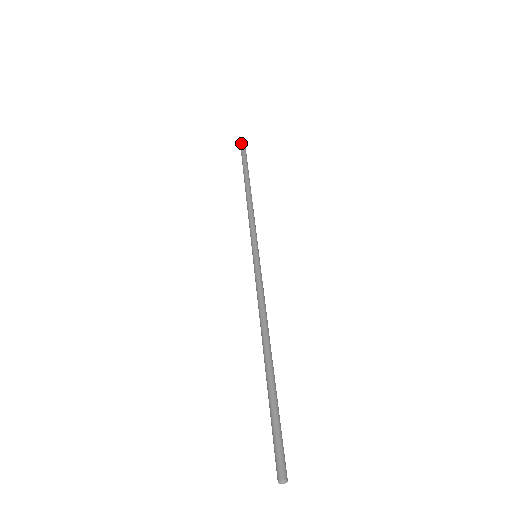
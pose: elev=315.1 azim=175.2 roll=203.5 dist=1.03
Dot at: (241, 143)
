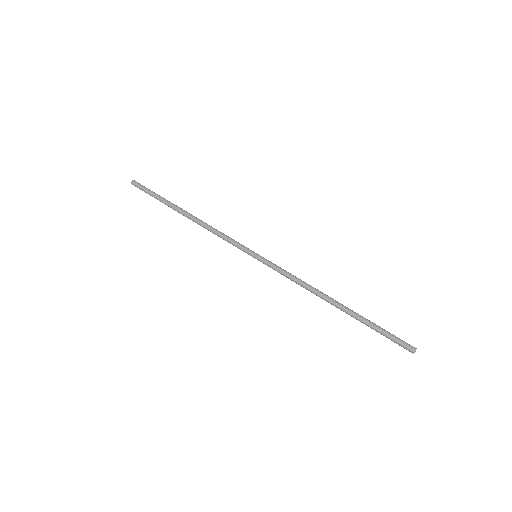
Dot at: (134, 182)
